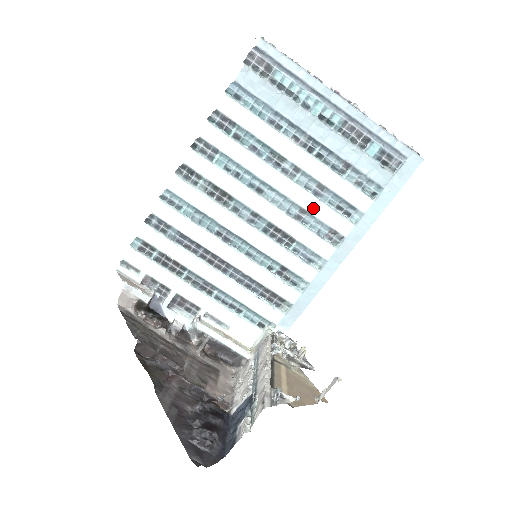
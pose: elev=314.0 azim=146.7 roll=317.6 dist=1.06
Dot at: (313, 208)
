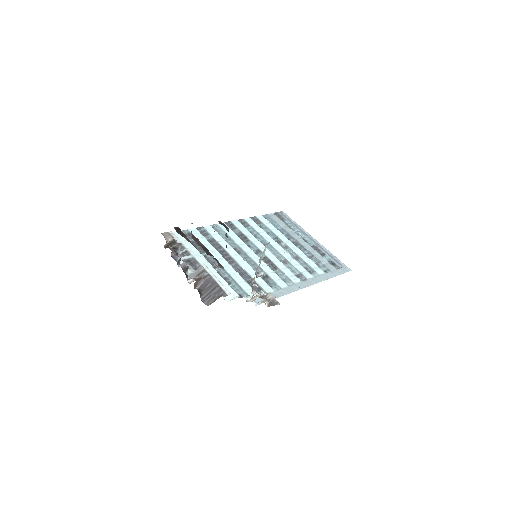
Dot at: (292, 262)
